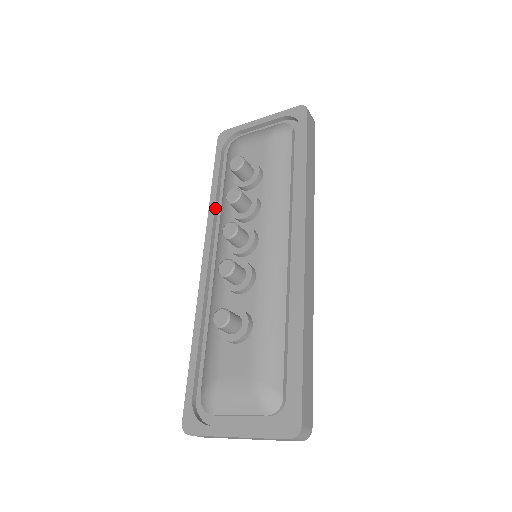
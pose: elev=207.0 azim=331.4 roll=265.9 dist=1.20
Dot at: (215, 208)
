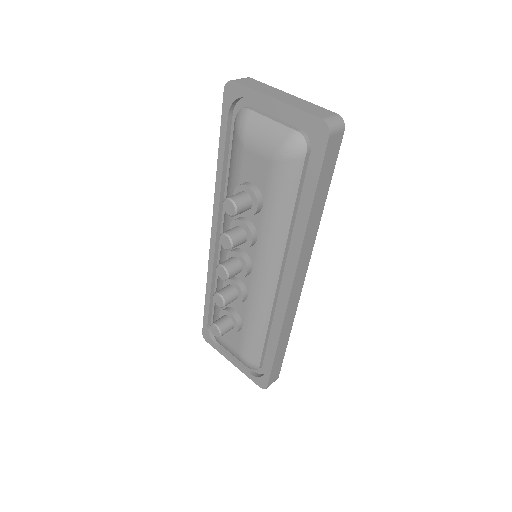
Dot at: (221, 188)
